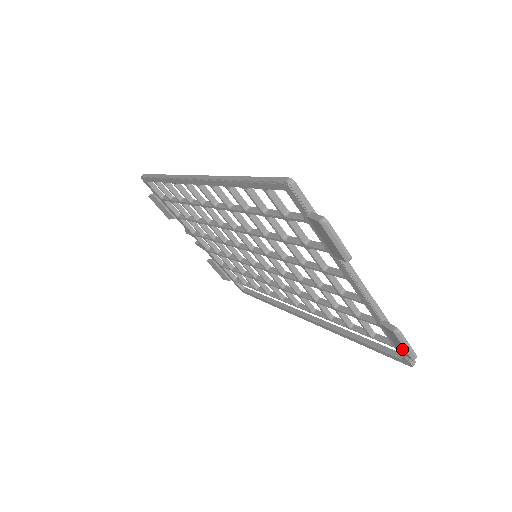
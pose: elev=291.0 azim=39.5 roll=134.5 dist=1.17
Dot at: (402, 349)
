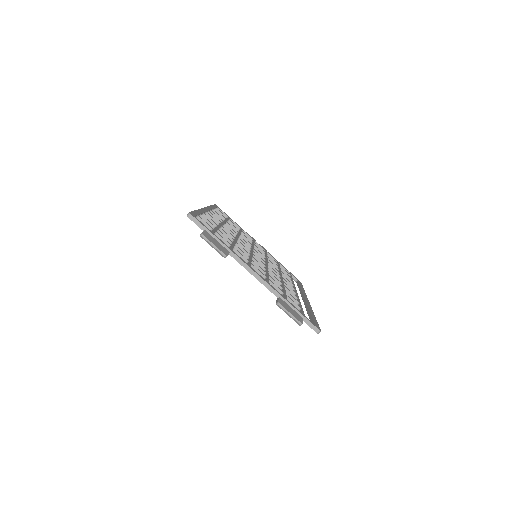
Dot at: occluded
